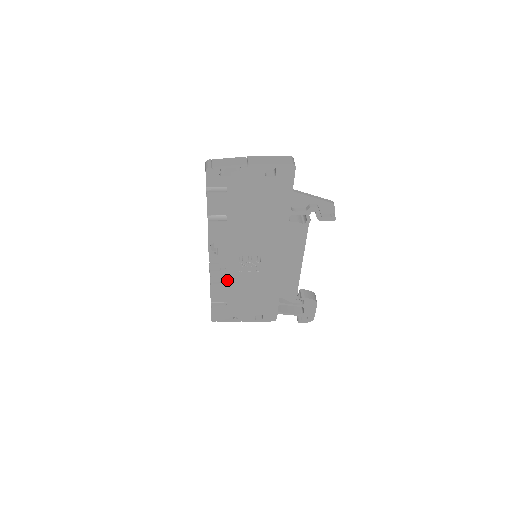
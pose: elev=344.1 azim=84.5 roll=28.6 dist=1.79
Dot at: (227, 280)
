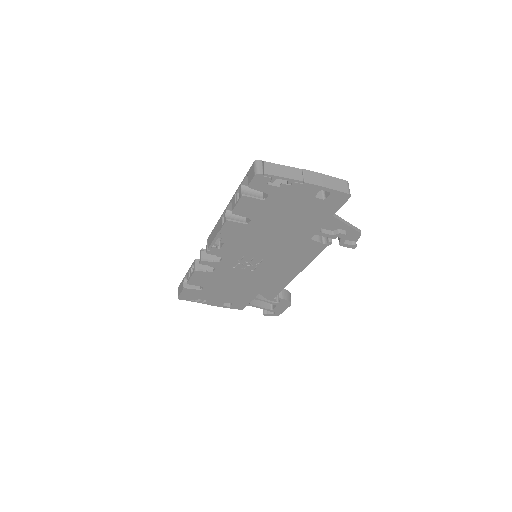
Dot at: (215, 271)
